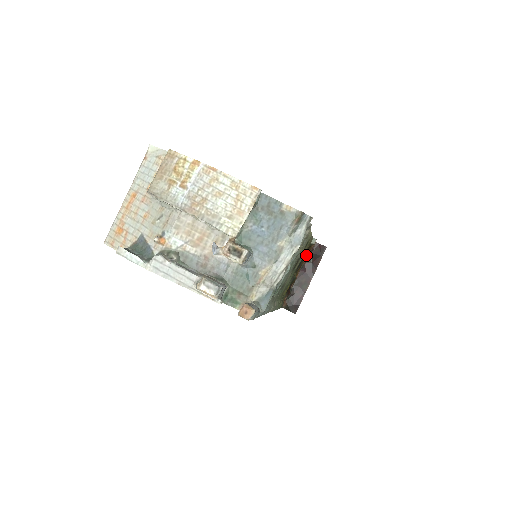
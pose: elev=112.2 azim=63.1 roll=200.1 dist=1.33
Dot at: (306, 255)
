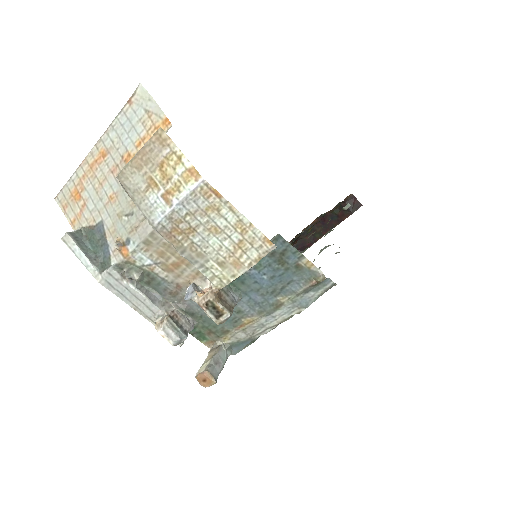
Dot at: (333, 210)
